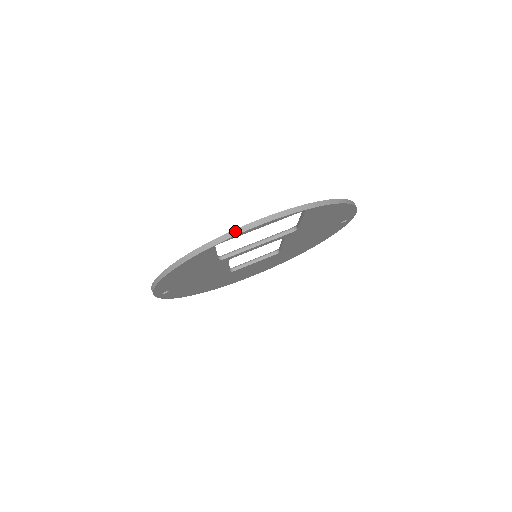
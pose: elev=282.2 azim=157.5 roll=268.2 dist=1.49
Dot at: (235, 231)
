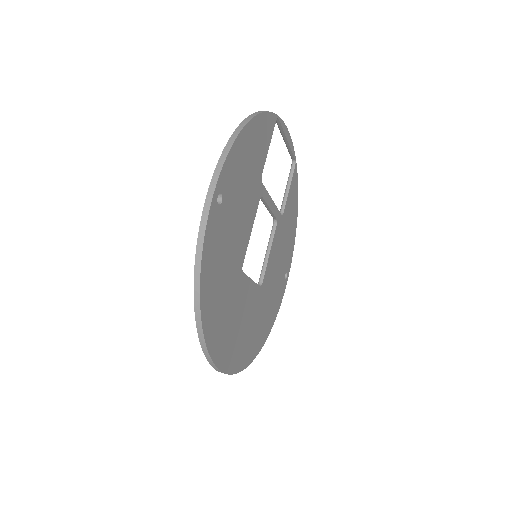
Dot at: occluded
